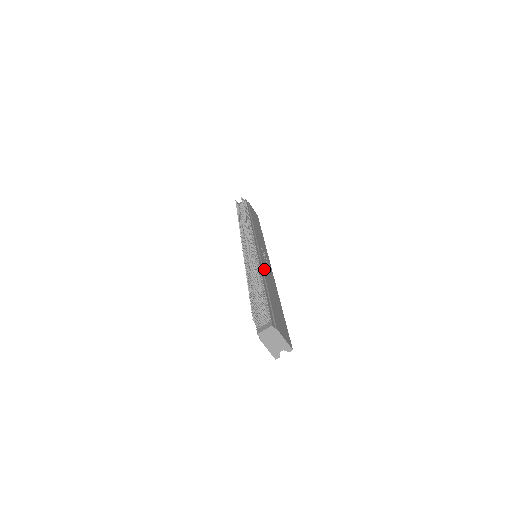
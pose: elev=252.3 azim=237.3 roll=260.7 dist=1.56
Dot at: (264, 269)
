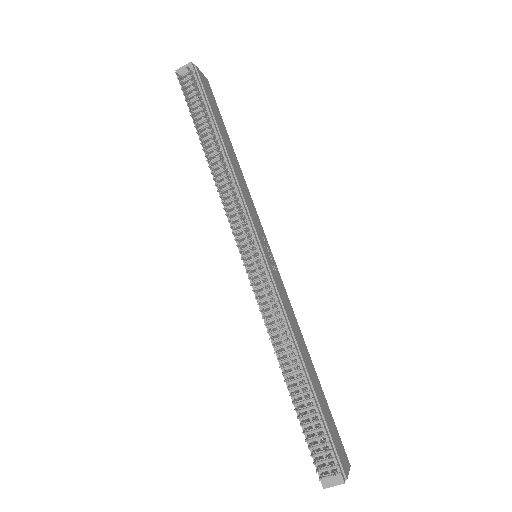
Dot at: (289, 319)
